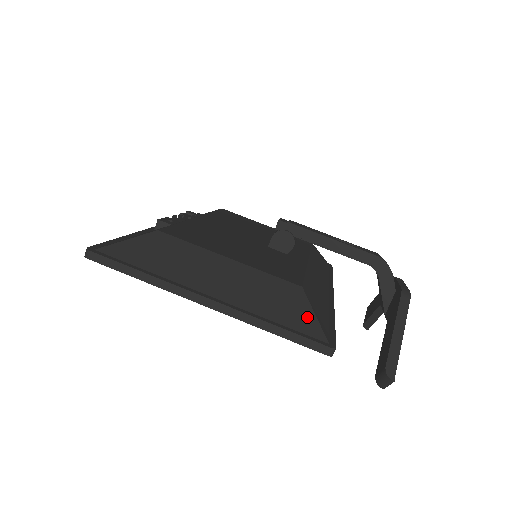
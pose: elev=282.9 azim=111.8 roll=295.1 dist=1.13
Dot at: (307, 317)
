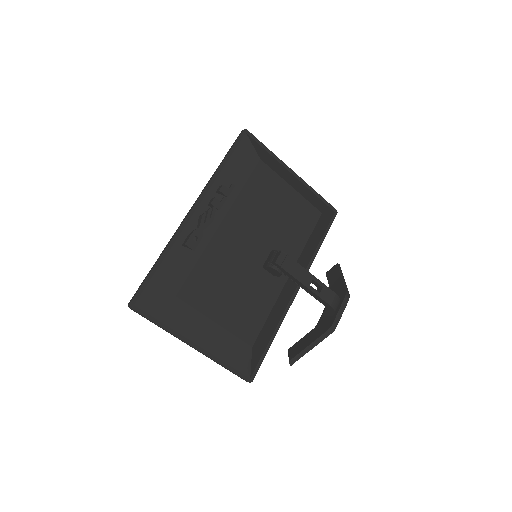
Dot at: (246, 364)
